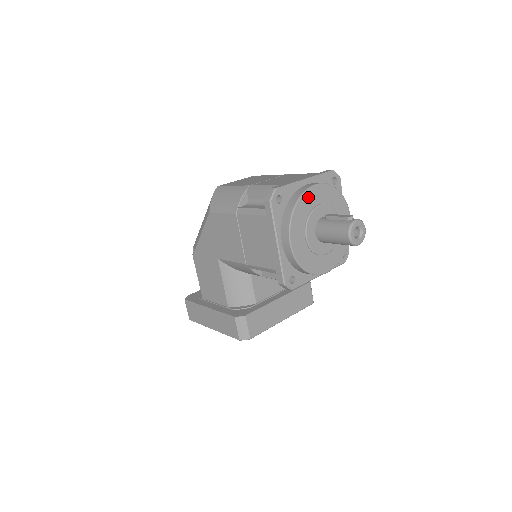
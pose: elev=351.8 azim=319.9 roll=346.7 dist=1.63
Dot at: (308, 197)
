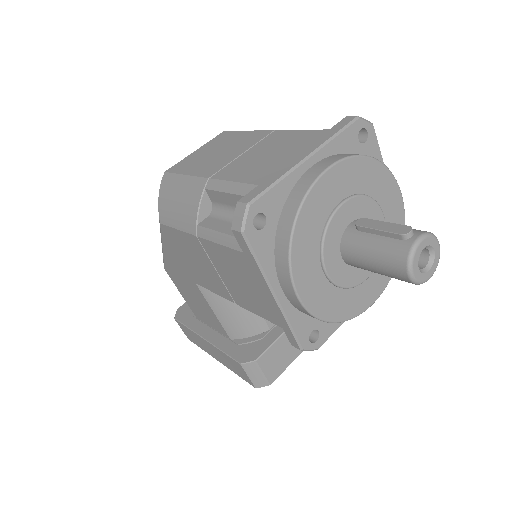
Dot at: (316, 199)
